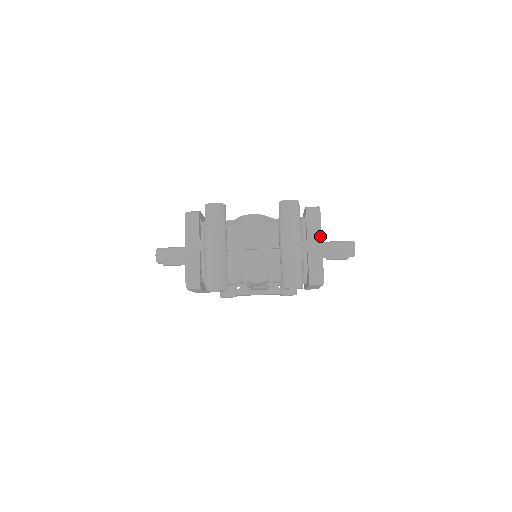
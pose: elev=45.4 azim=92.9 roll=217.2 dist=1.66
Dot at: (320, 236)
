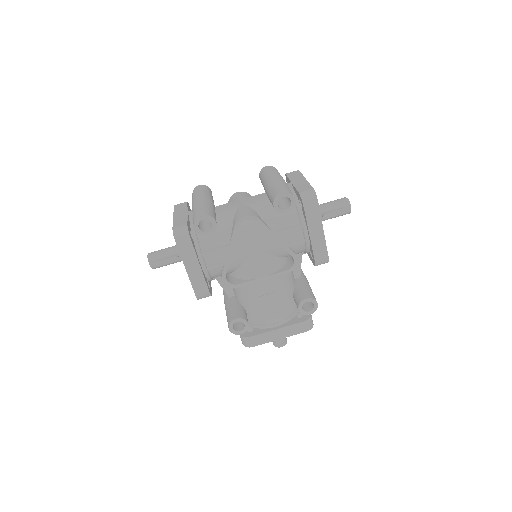
Dot at: (302, 177)
